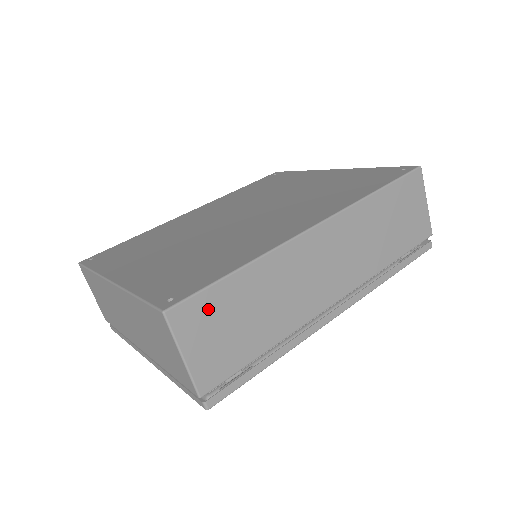
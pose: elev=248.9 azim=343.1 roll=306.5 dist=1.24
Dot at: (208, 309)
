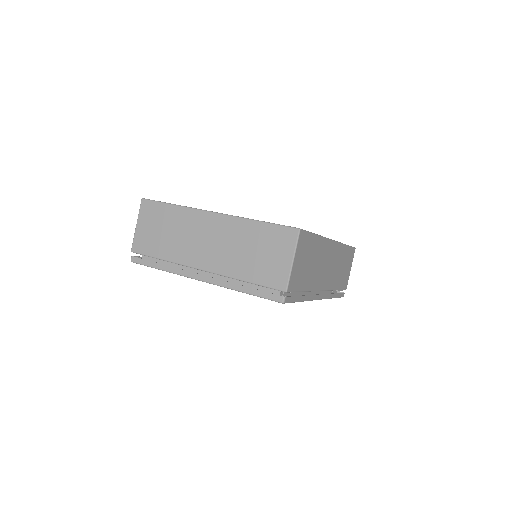
Dot at: (306, 244)
